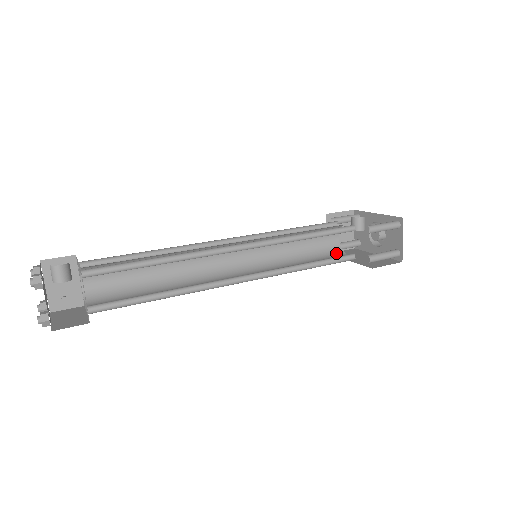
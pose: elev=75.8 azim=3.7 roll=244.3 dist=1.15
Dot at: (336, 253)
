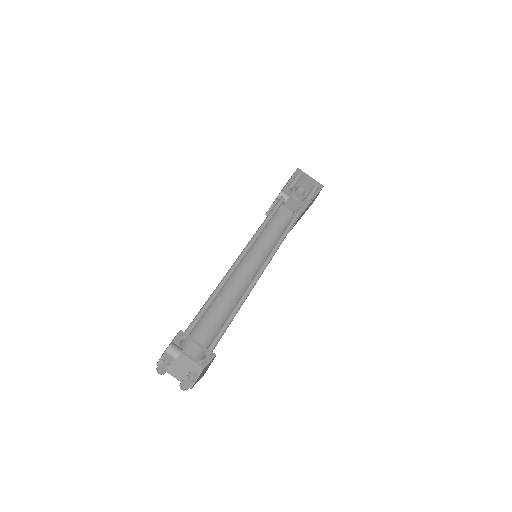
Dot at: occluded
